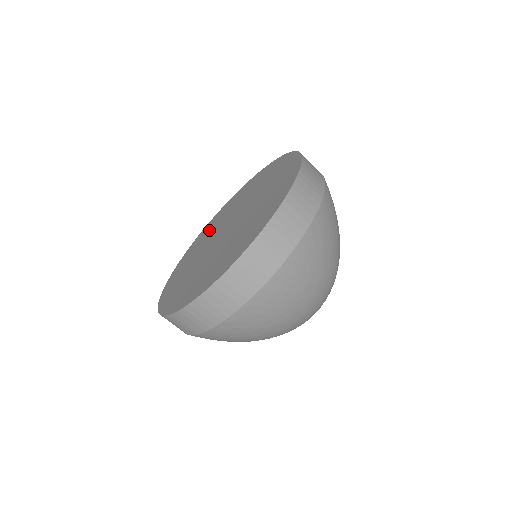
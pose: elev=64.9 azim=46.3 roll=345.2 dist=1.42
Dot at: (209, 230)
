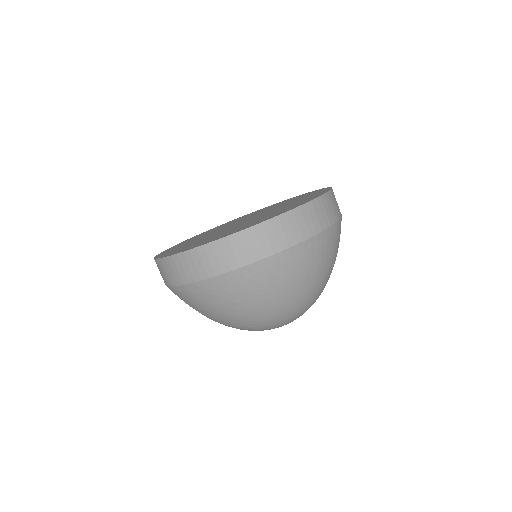
Dot at: occluded
